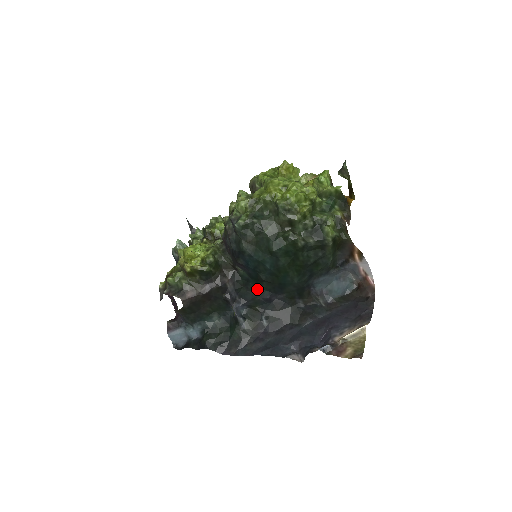
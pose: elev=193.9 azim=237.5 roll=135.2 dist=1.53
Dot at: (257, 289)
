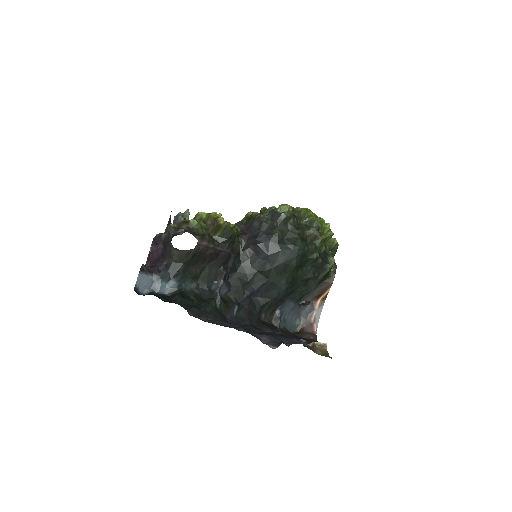
Dot at: (247, 280)
